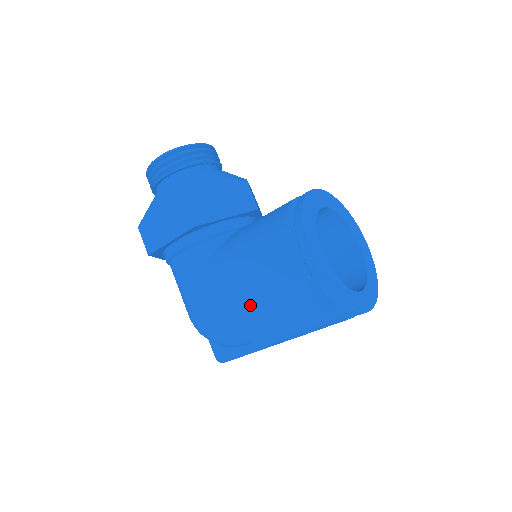
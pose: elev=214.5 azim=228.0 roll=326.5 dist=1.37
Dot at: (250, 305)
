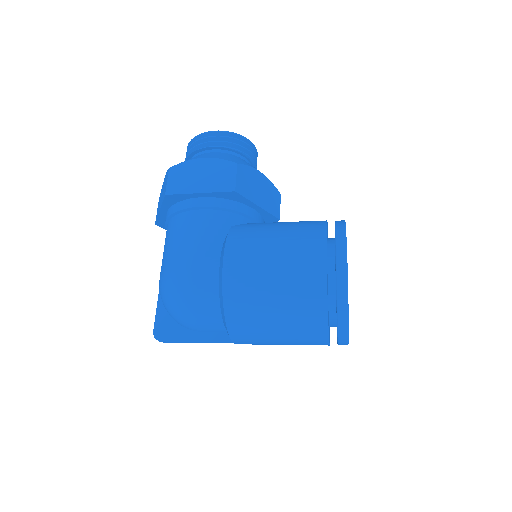
Dot at: (257, 278)
